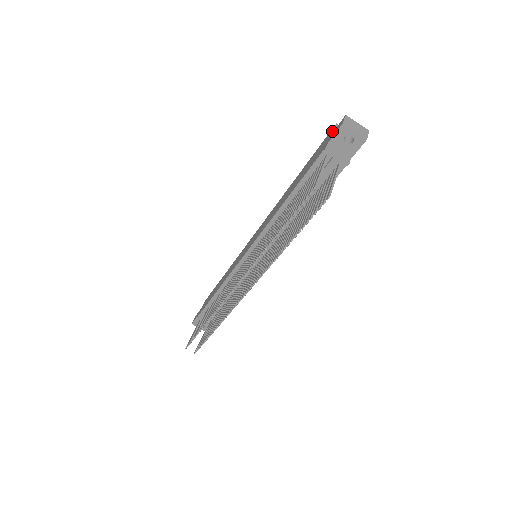
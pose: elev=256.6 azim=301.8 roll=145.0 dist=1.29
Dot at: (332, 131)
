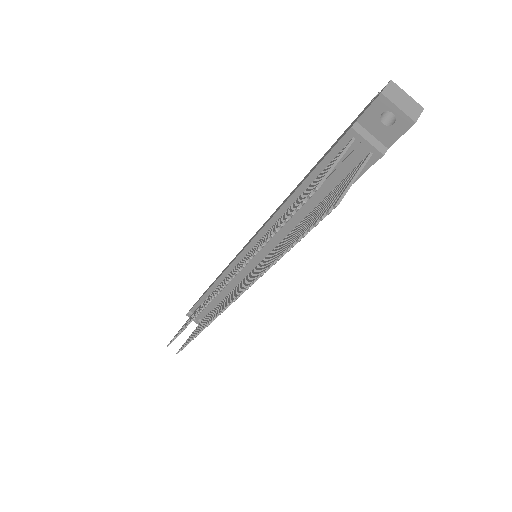
Dot at: (369, 103)
